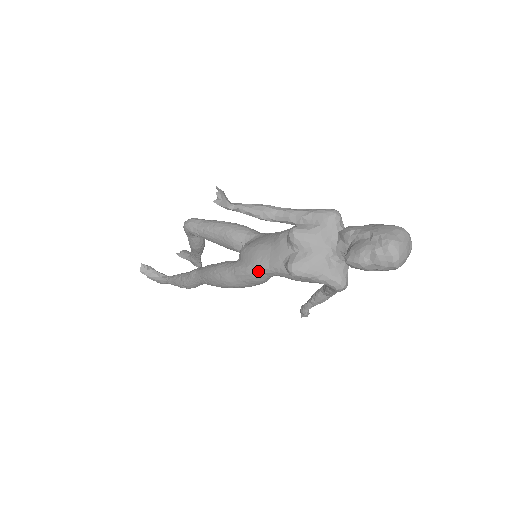
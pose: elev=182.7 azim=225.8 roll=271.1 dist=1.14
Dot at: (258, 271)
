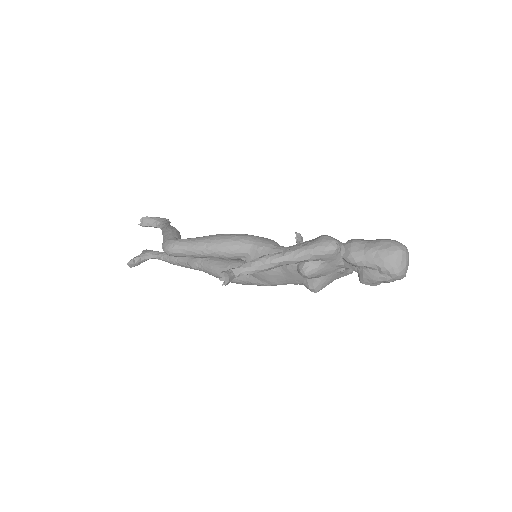
Dot at: occluded
